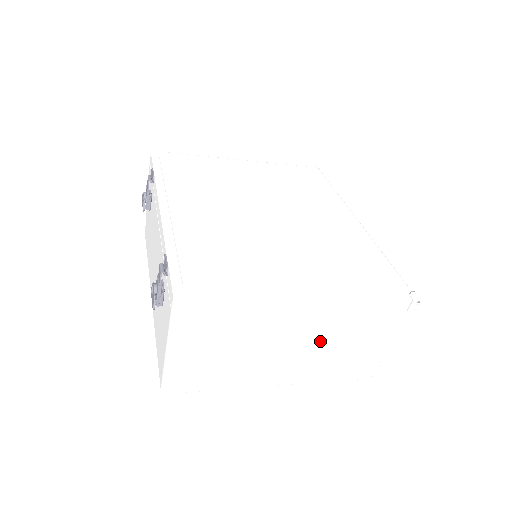
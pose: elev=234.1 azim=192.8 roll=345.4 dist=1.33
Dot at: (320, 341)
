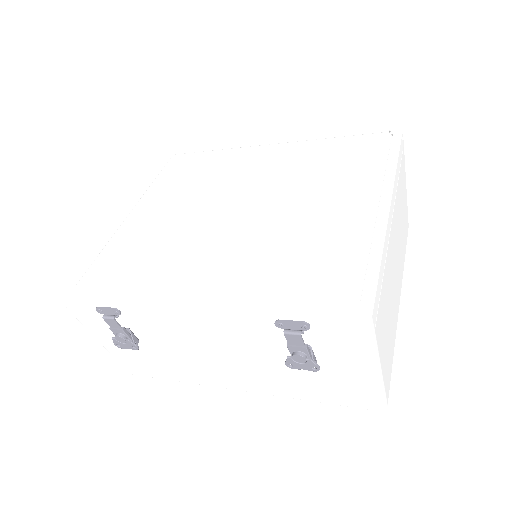
Dot at: (398, 233)
